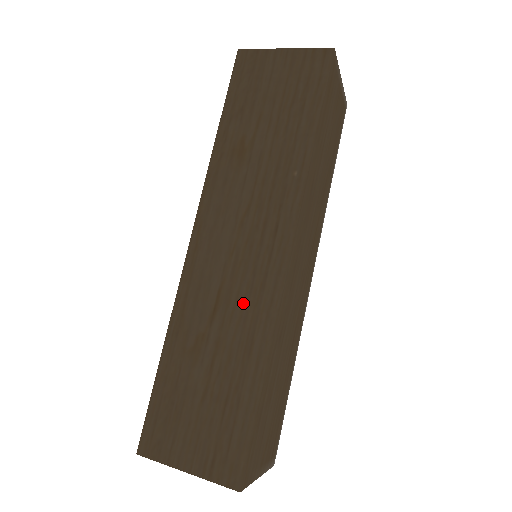
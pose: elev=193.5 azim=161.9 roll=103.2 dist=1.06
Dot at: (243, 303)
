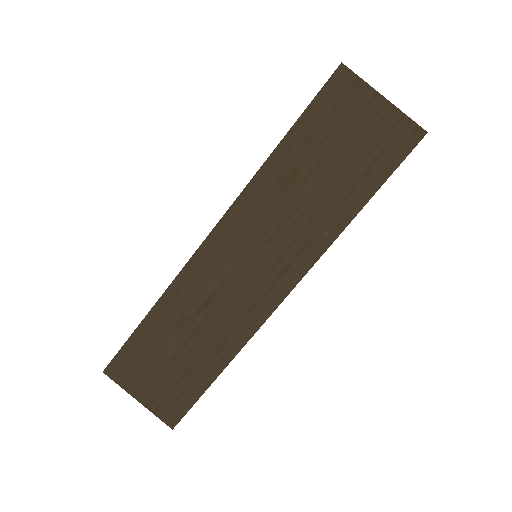
Dot at: (230, 313)
